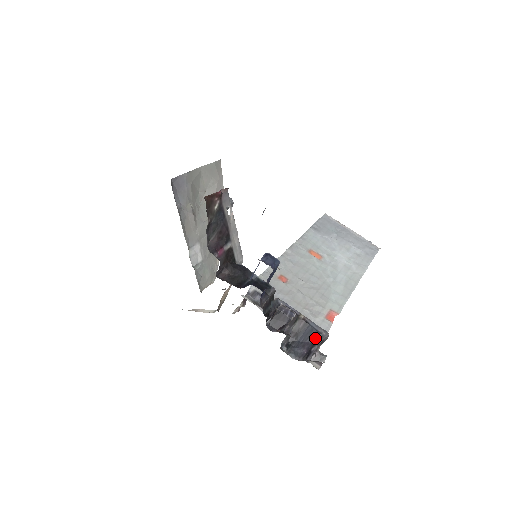
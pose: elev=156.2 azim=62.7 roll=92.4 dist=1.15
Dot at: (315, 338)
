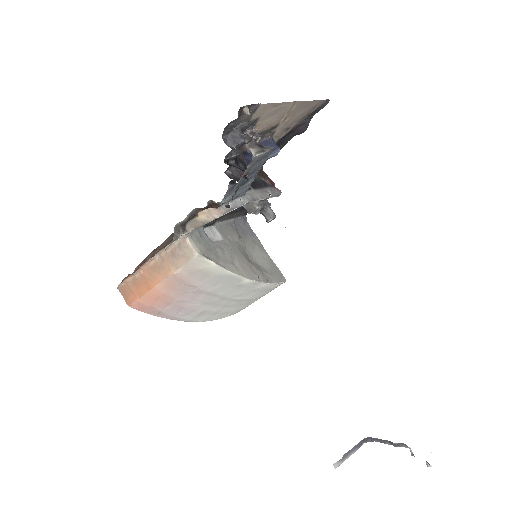
Dot at: occluded
